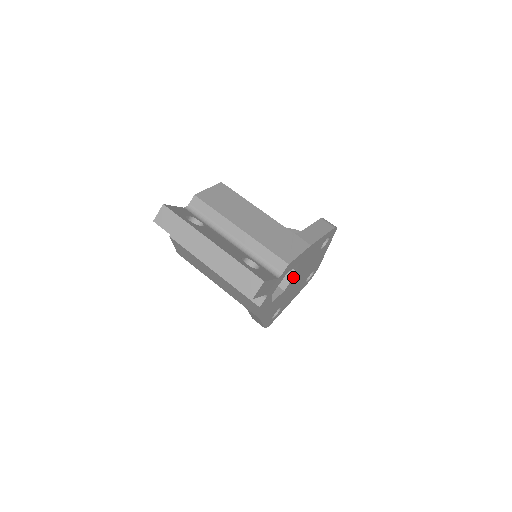
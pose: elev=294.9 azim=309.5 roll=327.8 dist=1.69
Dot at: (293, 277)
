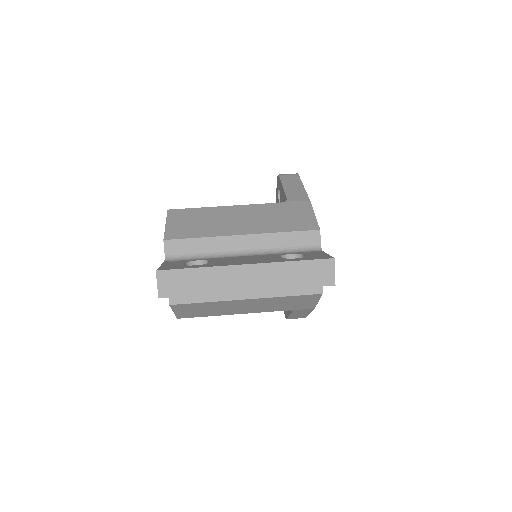
Dot at: occluded
